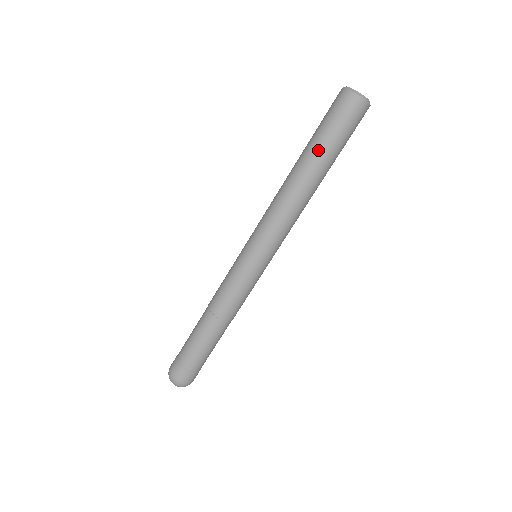
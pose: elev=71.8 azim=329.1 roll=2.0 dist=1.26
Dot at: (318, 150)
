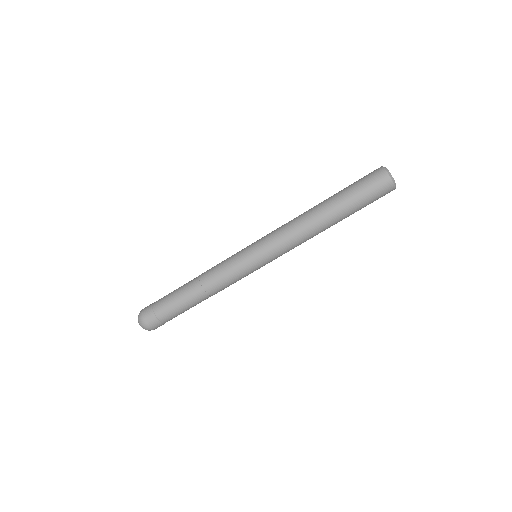
Dot at: (339, 196)
